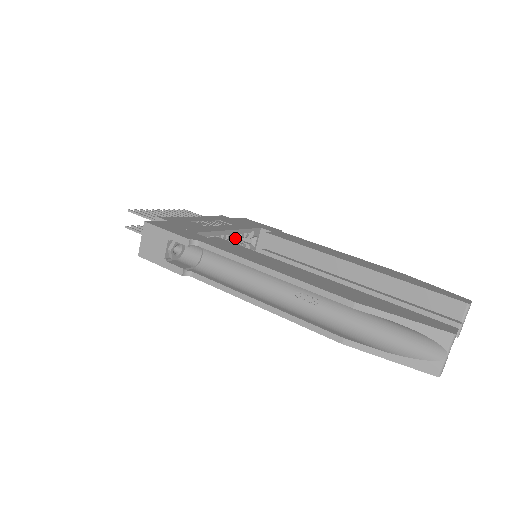
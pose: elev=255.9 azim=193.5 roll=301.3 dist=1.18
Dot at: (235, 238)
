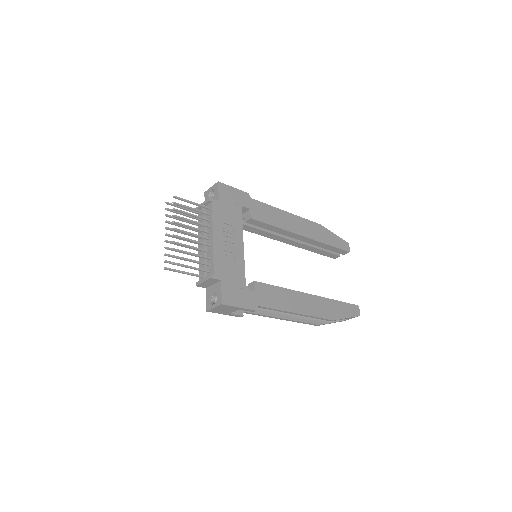
Dot at: occluded
